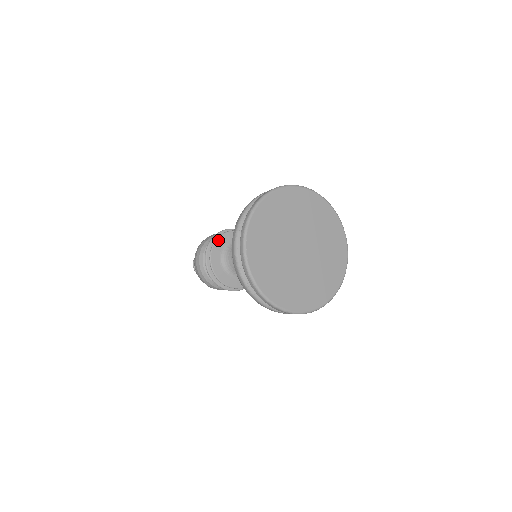
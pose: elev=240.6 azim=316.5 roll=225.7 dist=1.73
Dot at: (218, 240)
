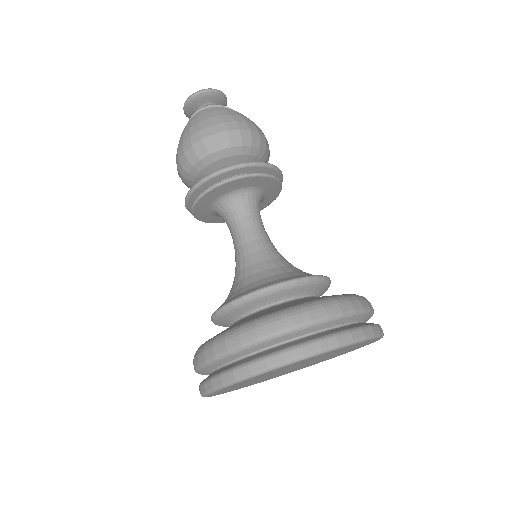
Dot at: (229, 183)
